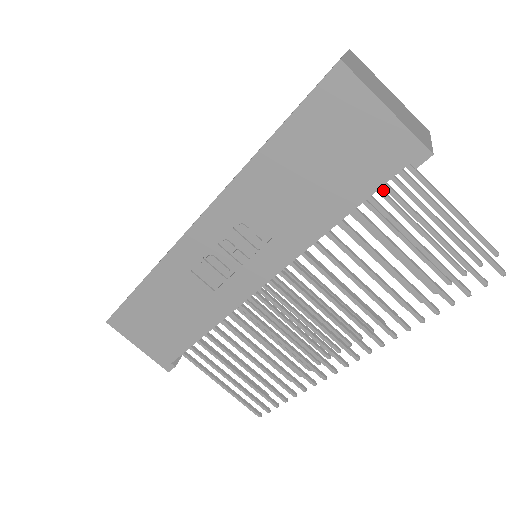
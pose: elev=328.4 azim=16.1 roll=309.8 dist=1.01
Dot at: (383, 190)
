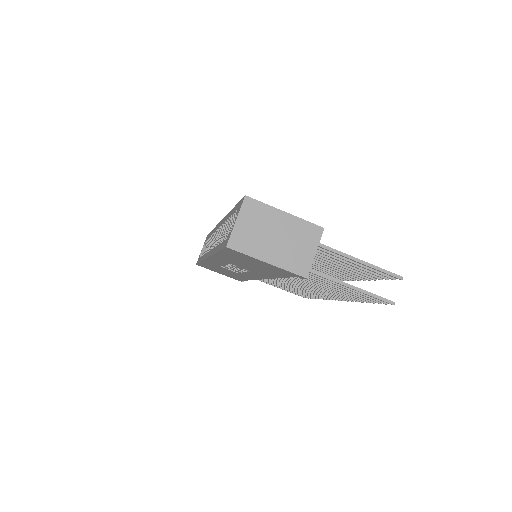
Dot at: occluded
